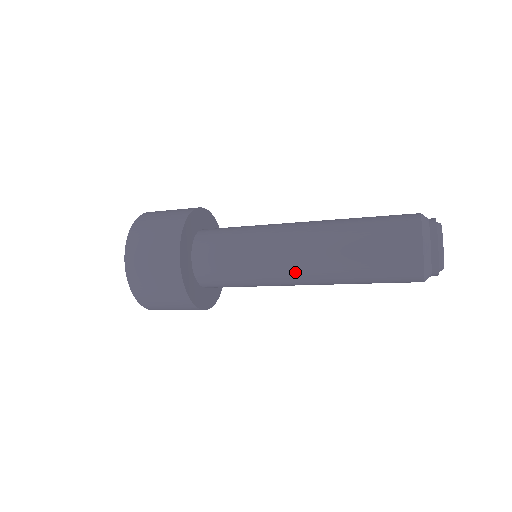
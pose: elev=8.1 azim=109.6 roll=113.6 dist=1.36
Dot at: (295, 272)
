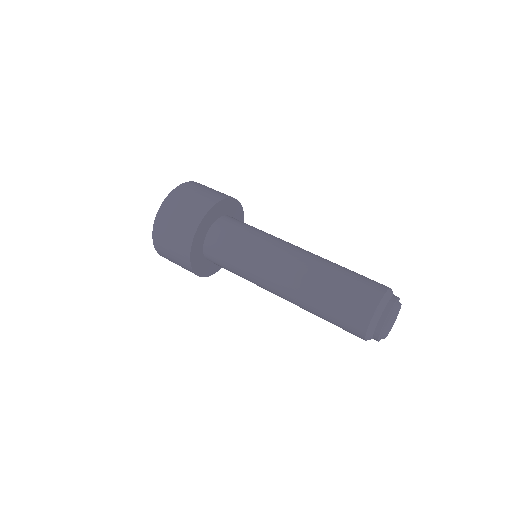
Dot at: (275, 294)
